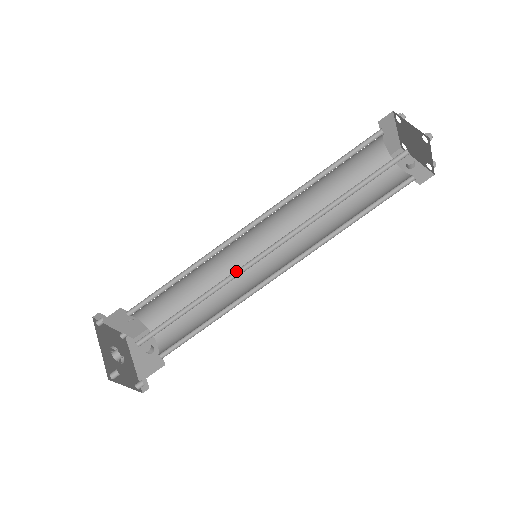
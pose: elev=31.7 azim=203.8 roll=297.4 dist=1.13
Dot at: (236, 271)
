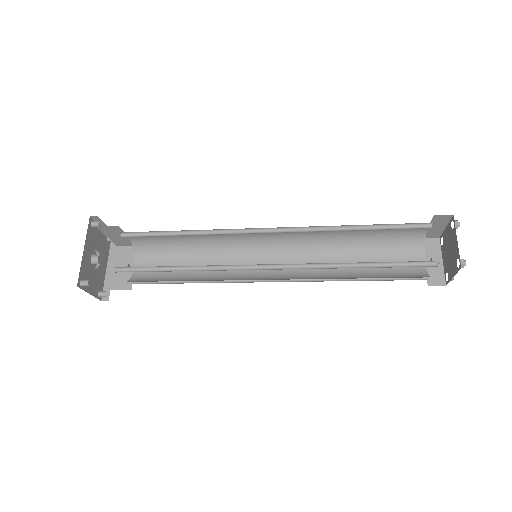
Dot at: (230, 265)
